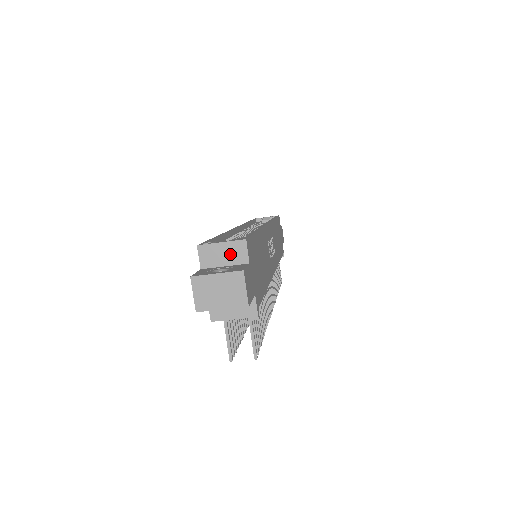
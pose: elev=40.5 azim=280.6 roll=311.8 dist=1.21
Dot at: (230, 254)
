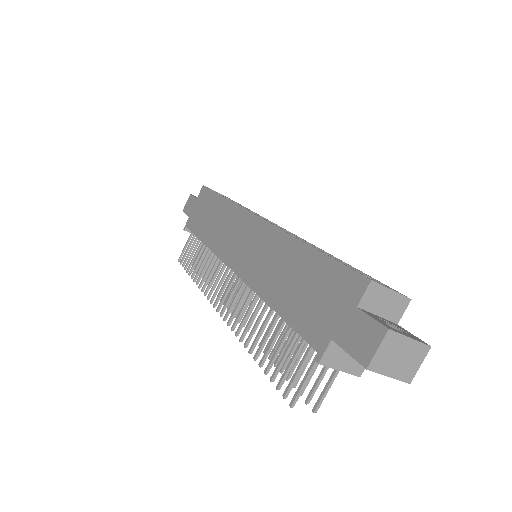
Dot at: (390, 306)
